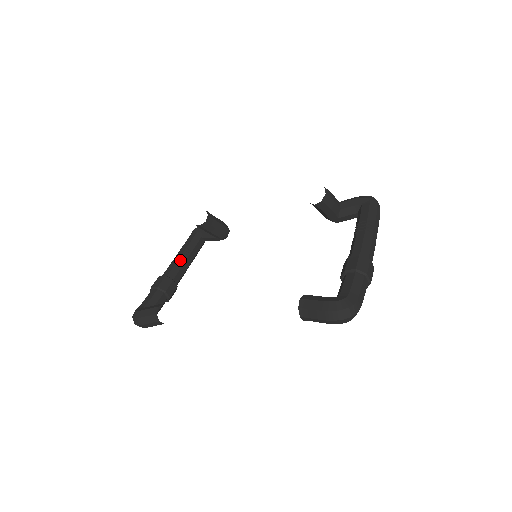
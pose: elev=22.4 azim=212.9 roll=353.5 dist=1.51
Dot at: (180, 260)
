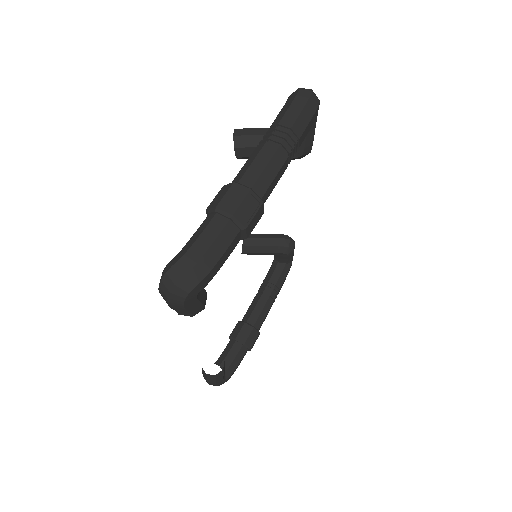
Dot at: (256, 298)
